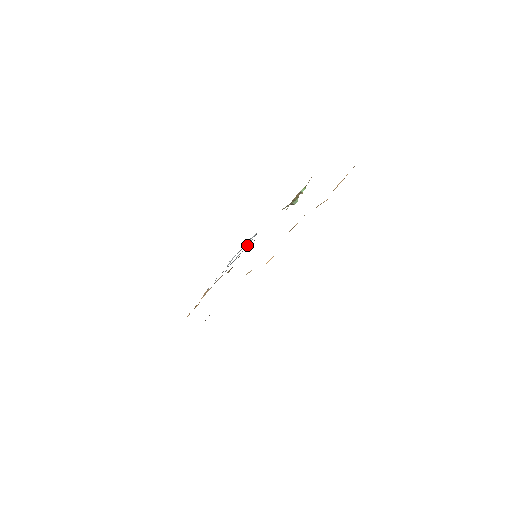
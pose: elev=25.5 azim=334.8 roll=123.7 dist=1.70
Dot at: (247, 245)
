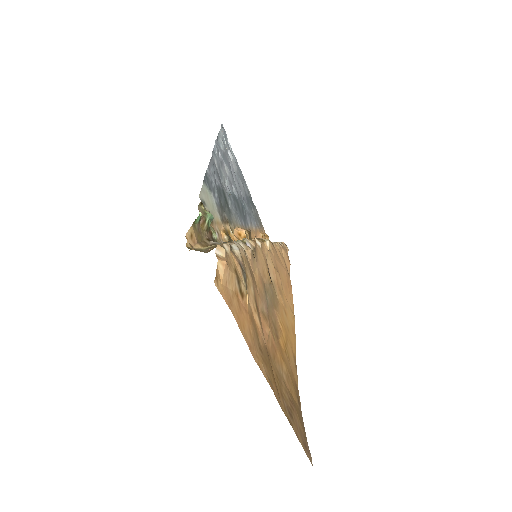
Dot at: (228, 195)
